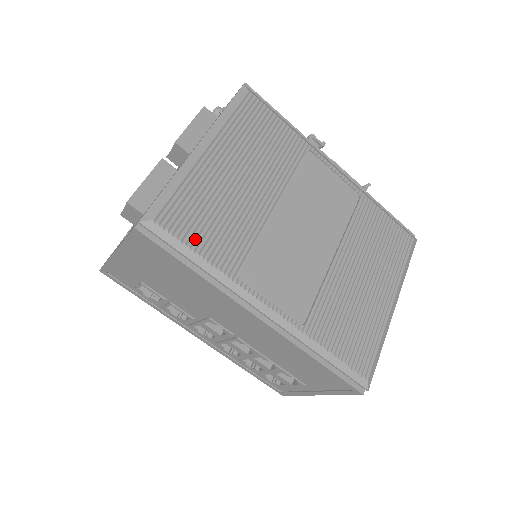
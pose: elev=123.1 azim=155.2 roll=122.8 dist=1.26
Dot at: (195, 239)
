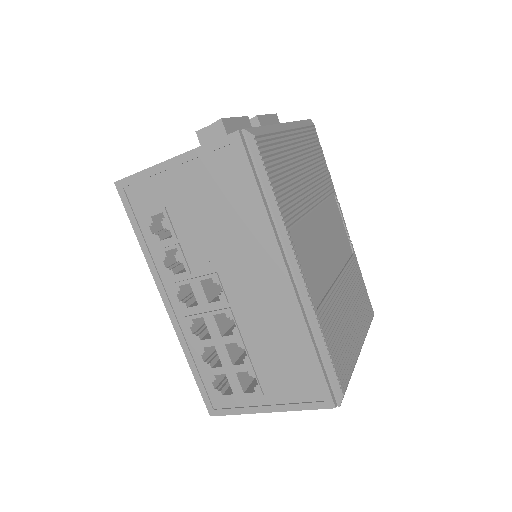
Dot at: (273, 176)
